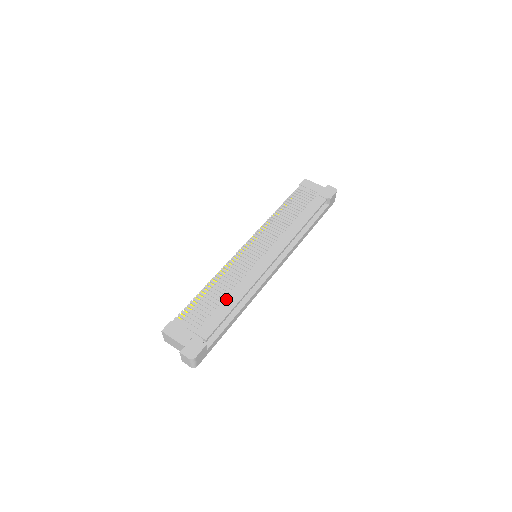
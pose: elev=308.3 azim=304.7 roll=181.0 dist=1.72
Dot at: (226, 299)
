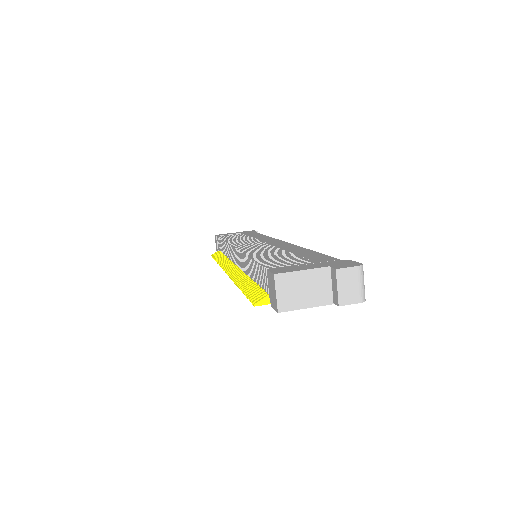
Dot at: (293, 252)
